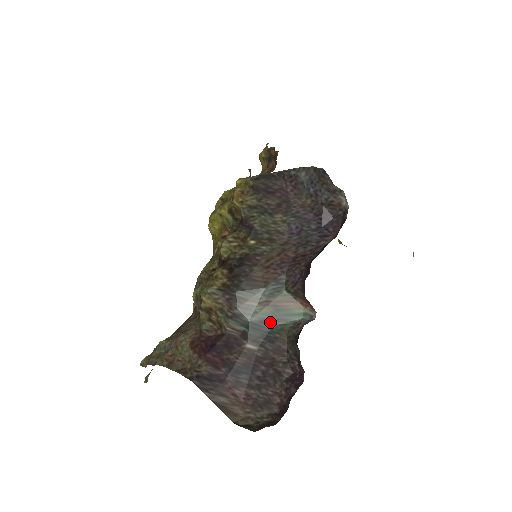
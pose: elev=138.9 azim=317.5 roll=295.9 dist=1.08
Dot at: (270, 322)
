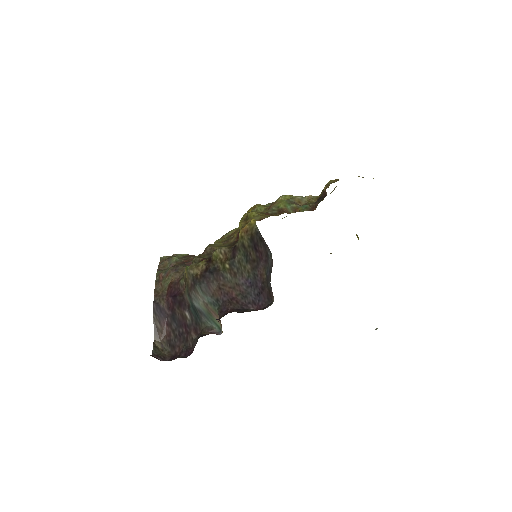
Dot at: (202, 314)
